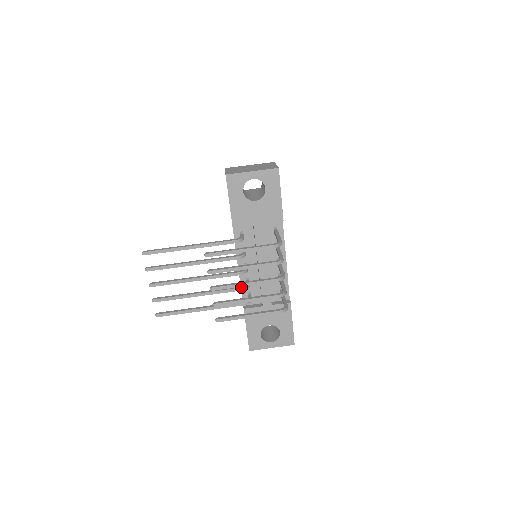
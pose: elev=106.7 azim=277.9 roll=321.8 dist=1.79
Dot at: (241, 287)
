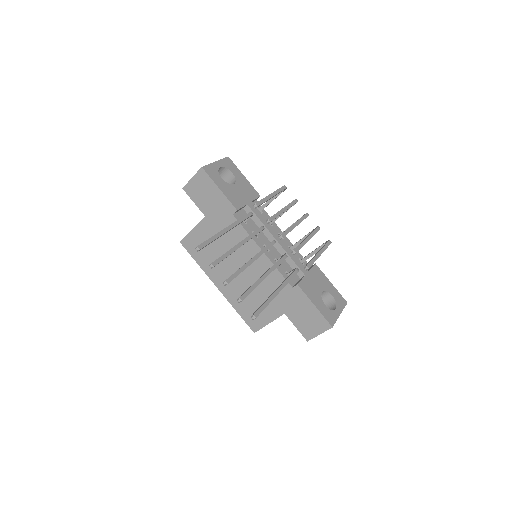
Dot at: (284, 254)
